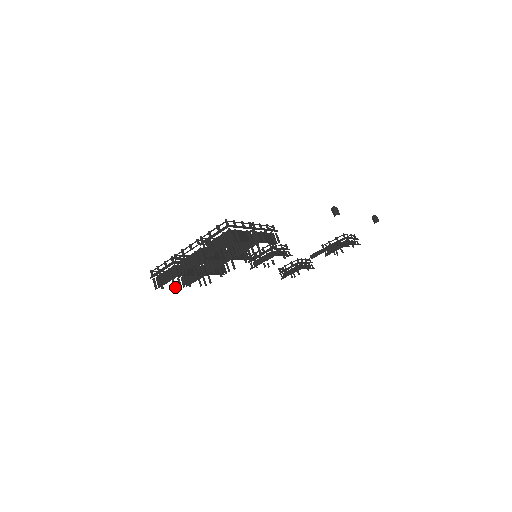
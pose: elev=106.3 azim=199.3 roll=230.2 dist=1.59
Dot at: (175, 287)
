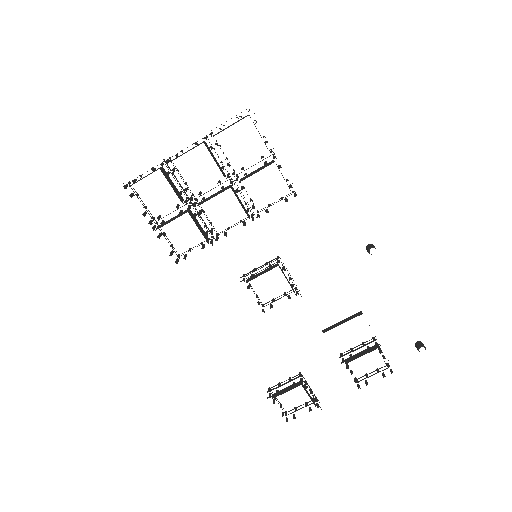
Dot at: (143, 215)
